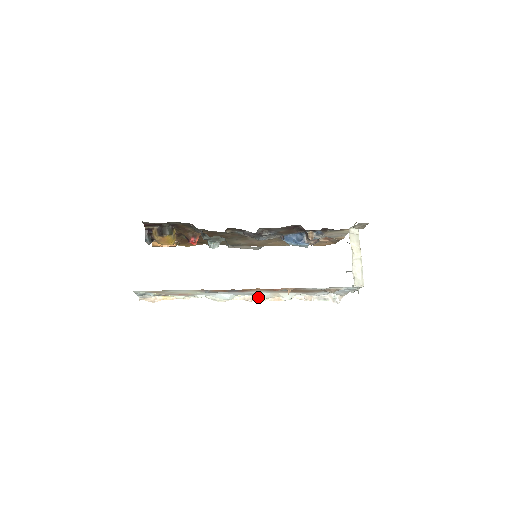
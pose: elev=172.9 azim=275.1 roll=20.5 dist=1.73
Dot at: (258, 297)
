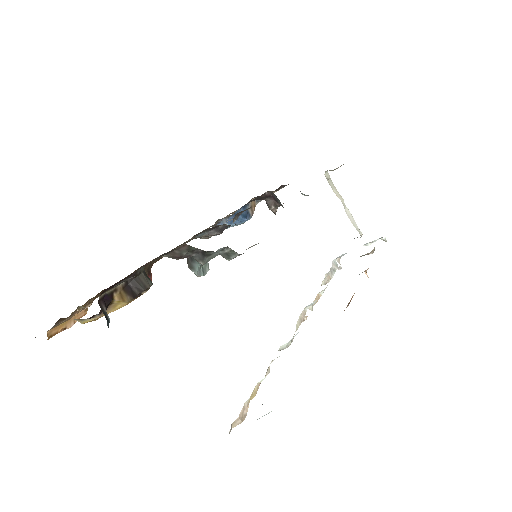
Dot at: (307, 308)
